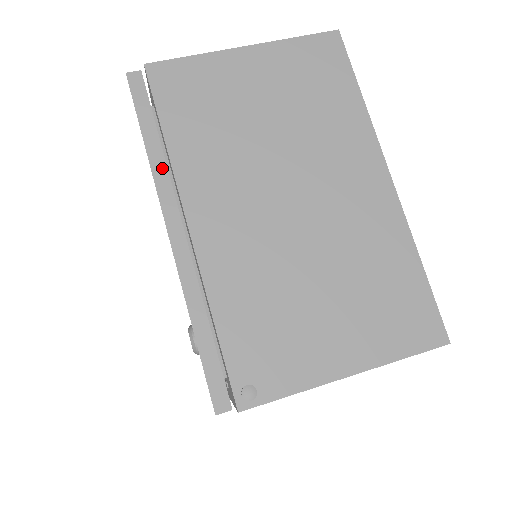
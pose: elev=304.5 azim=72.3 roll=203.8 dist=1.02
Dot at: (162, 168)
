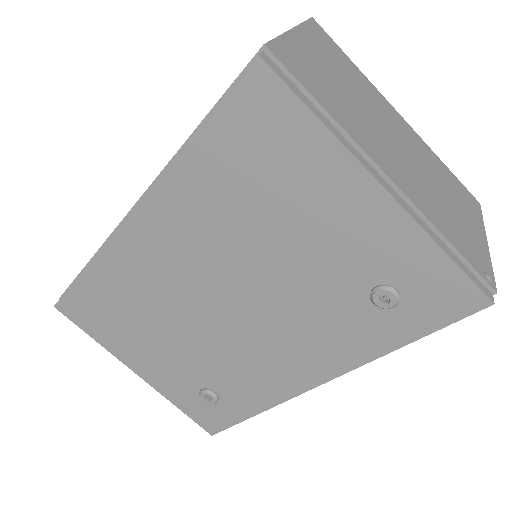
Dot at: (341, 137)
